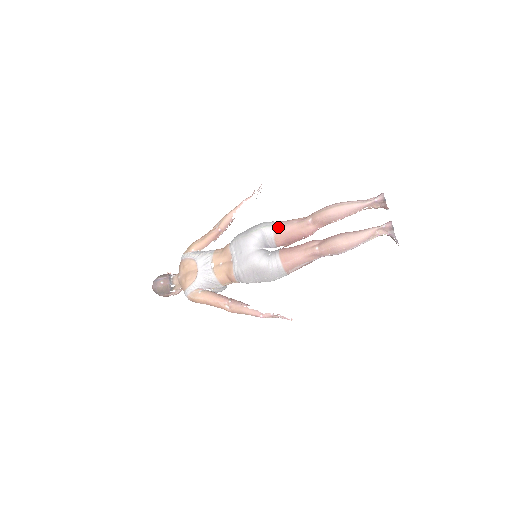
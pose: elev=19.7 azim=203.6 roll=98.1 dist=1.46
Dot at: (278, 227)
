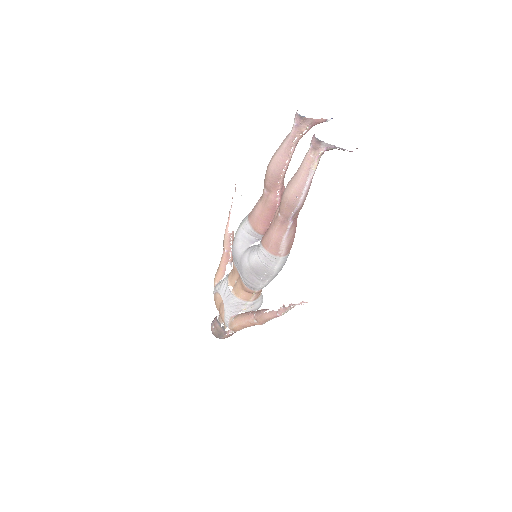
Dot at: (250, 217)
